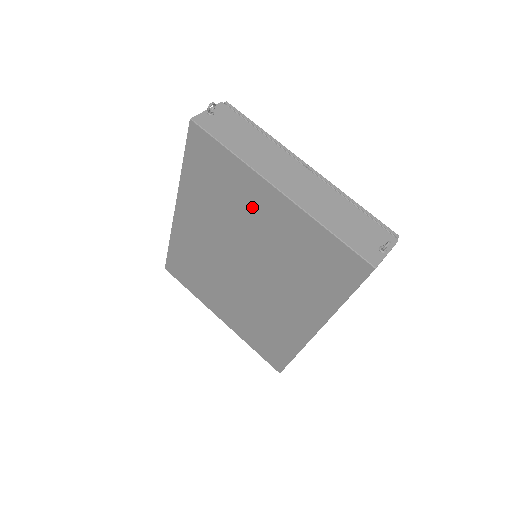
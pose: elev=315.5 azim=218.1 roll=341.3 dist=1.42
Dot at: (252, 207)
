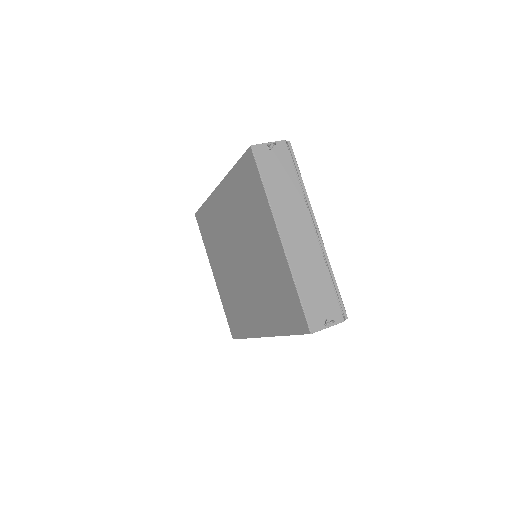
Dot at: (261, 232)
